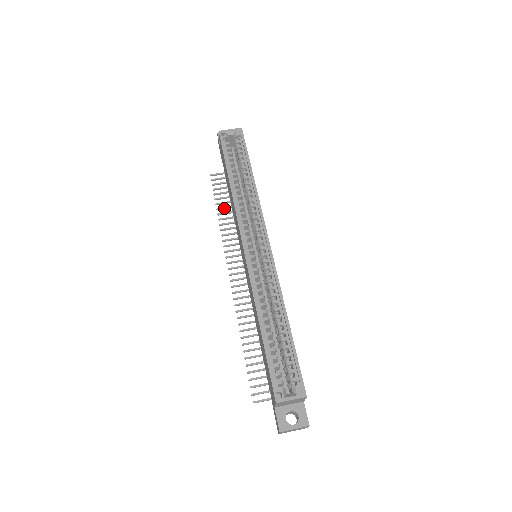
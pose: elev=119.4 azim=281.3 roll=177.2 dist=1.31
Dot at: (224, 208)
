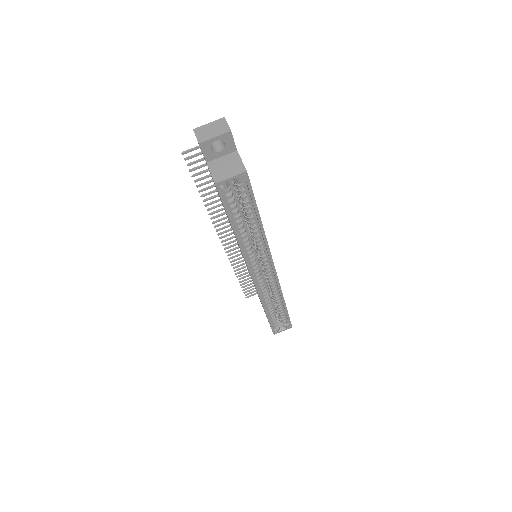
Dot at: occluded
